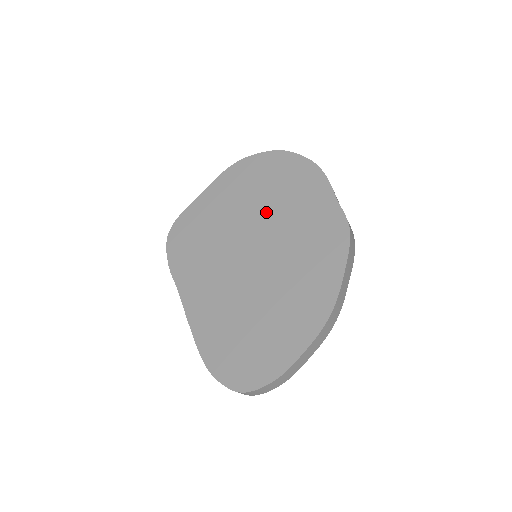
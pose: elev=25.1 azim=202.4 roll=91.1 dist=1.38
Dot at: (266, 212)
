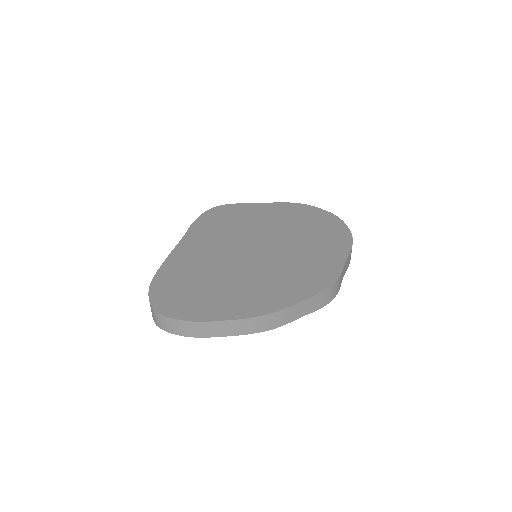
Dot at: (290, 237)
